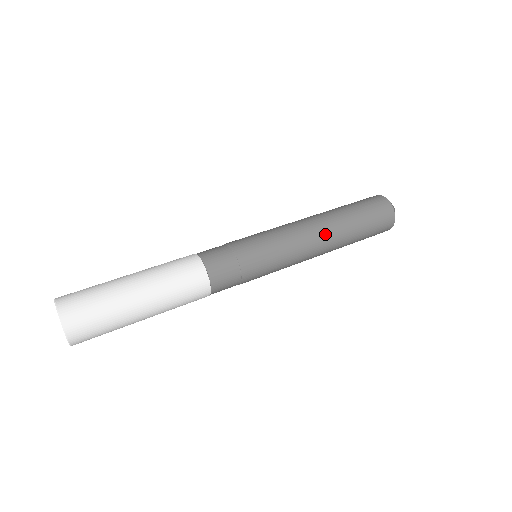
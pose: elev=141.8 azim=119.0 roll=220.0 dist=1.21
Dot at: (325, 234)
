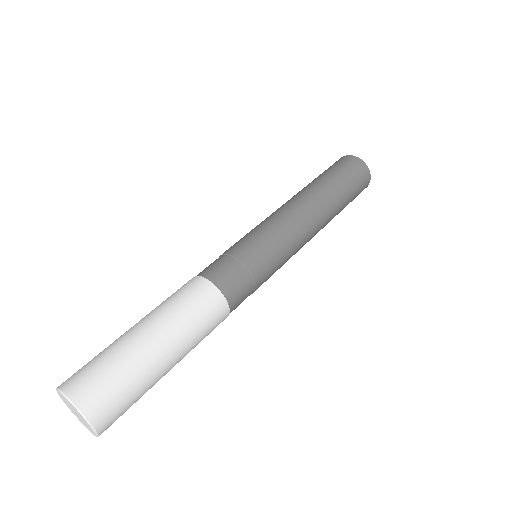
Dot at: (303, 198)
